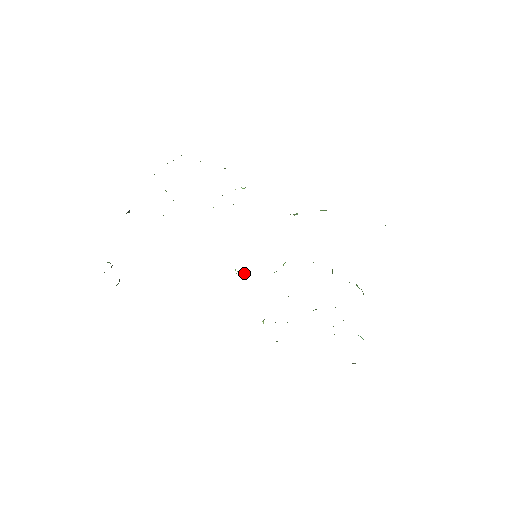
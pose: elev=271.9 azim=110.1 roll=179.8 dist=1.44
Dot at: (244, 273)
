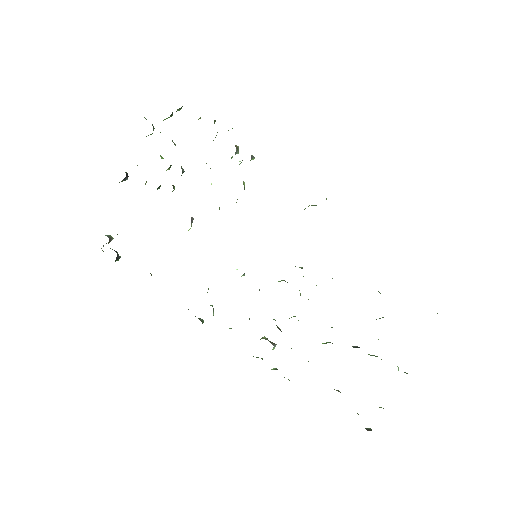
Dot at: occluded
